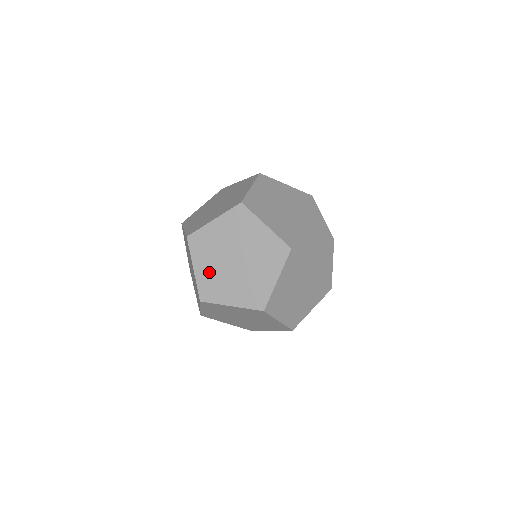
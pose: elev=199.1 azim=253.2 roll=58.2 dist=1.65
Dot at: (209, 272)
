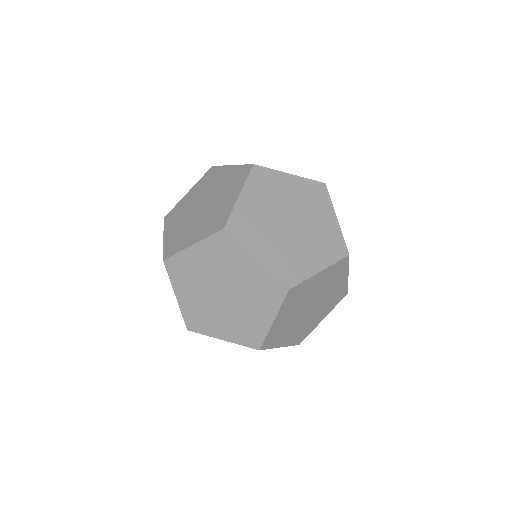
Dot at: (194, 302)
